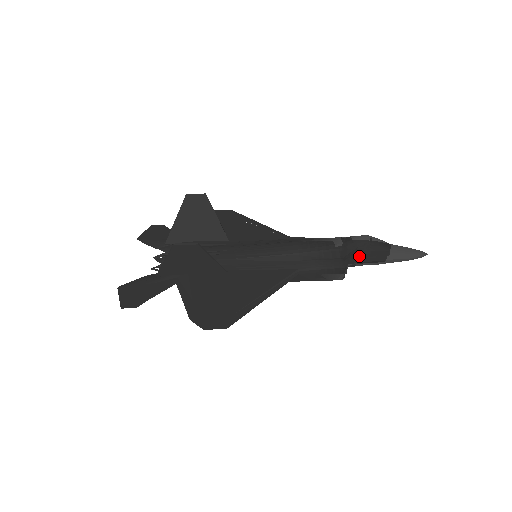
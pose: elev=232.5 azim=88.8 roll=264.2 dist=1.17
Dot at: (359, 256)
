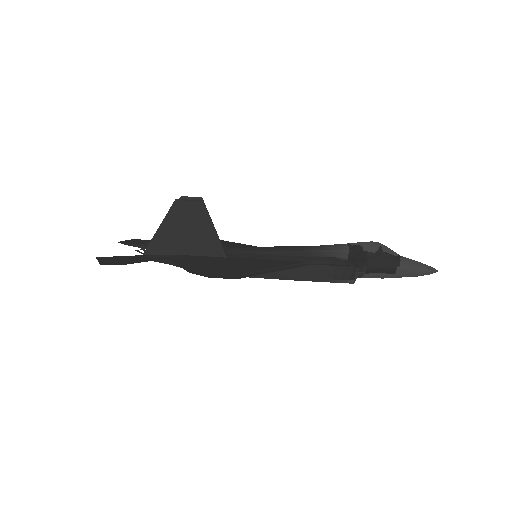
Dot at: (369, 261)
